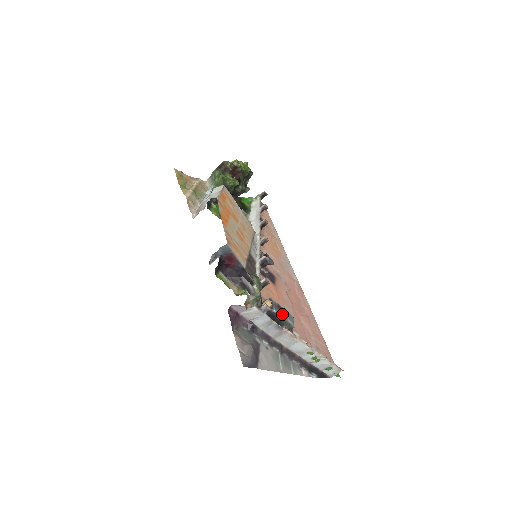
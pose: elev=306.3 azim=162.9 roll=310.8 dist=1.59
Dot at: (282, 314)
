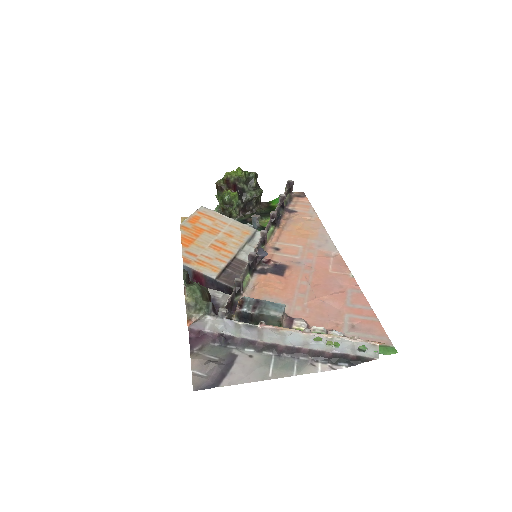
Dot at: (260, 309)
